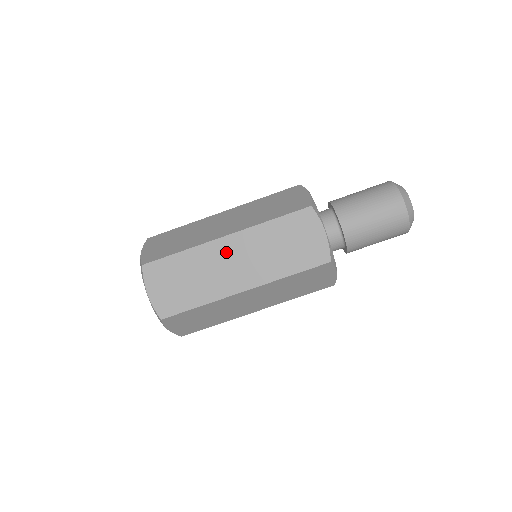
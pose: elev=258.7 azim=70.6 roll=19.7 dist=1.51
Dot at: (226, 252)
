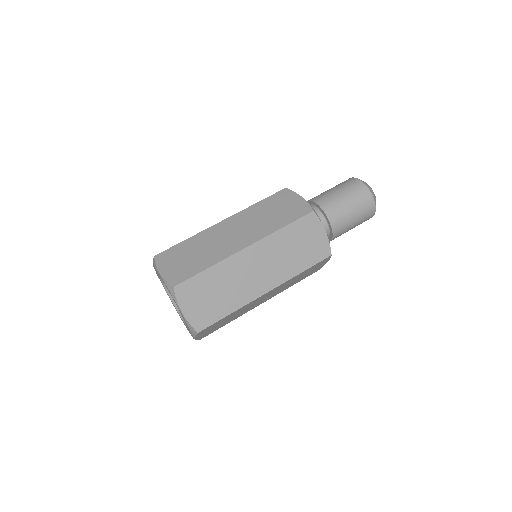
Dot at: (225, 229)
